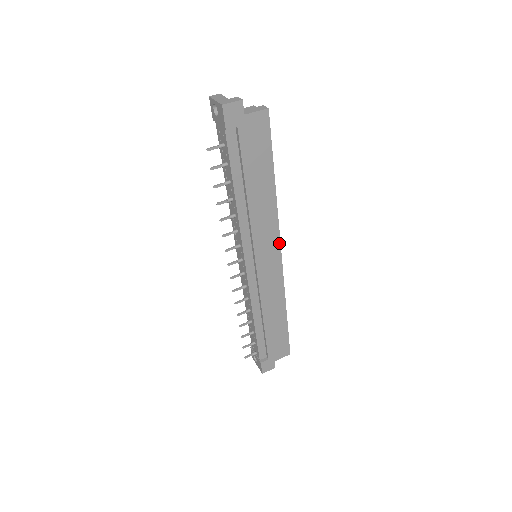
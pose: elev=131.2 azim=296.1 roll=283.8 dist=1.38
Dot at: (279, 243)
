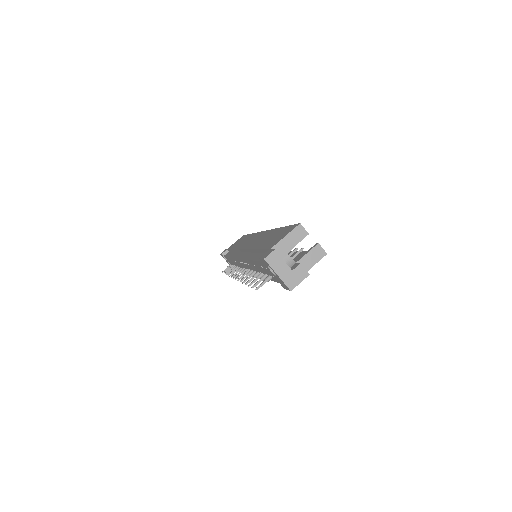
Dot at: occluded
